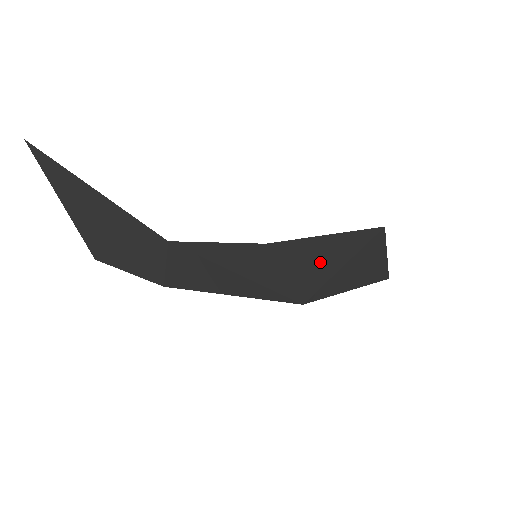
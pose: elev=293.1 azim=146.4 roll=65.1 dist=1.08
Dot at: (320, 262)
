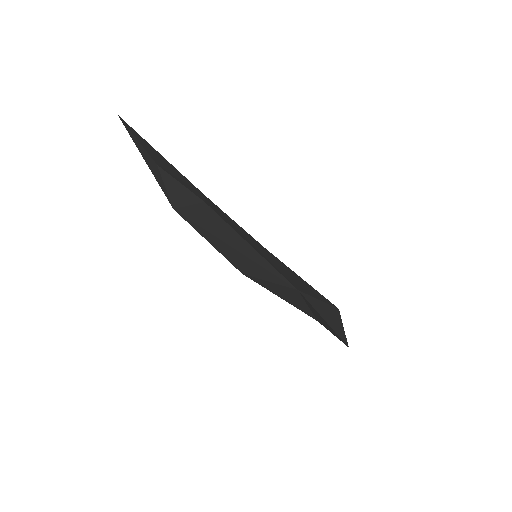
Dot at: (303, 285)
